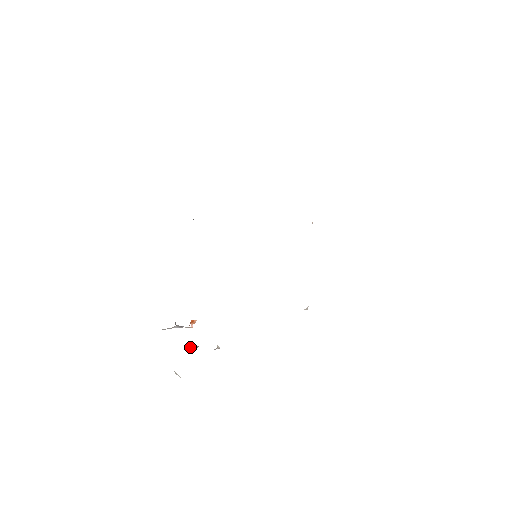
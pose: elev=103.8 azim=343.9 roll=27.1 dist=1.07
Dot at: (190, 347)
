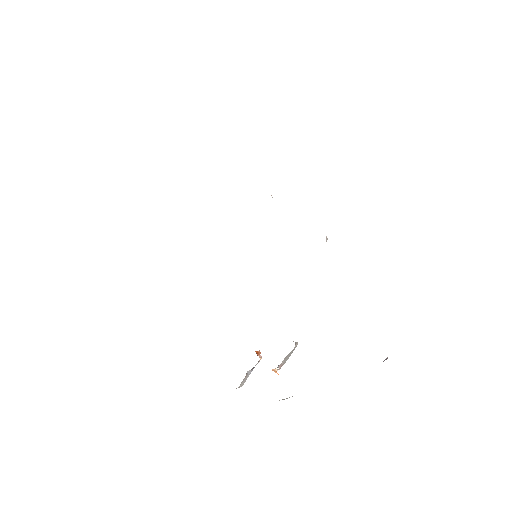
Dot at: (275, 372)
